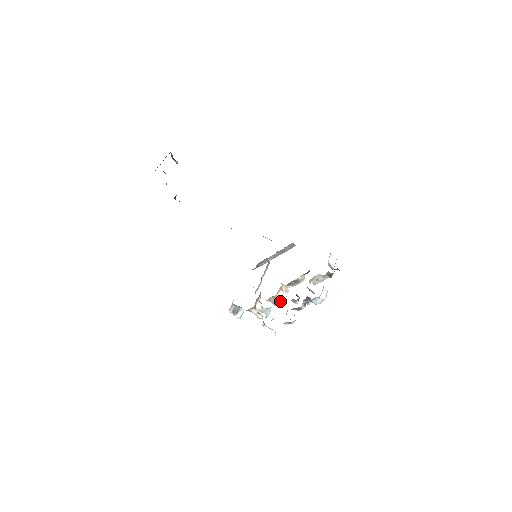
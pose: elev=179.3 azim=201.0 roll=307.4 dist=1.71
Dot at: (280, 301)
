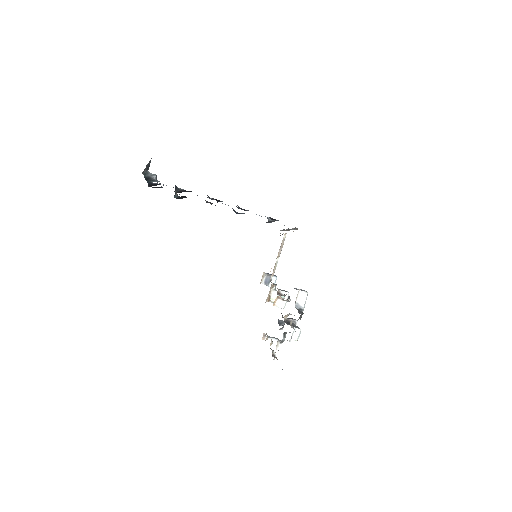
Dot at: occluded
